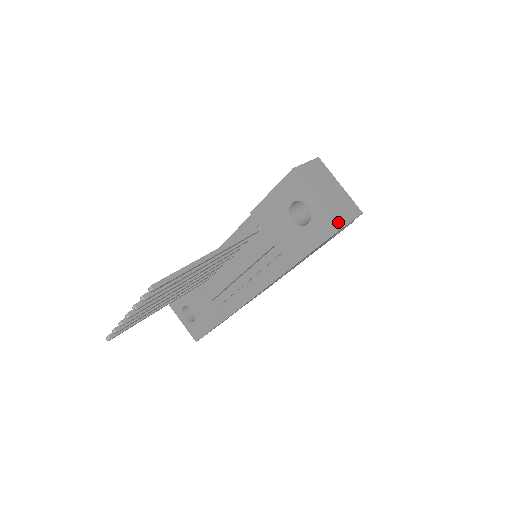
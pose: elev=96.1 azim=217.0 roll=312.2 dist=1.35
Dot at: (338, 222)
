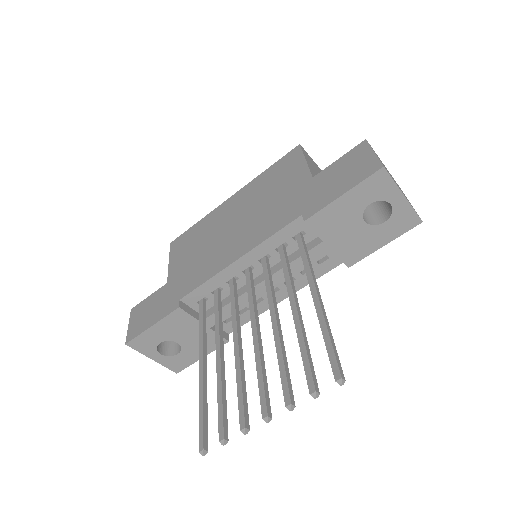
Dot at: (418, 215)
